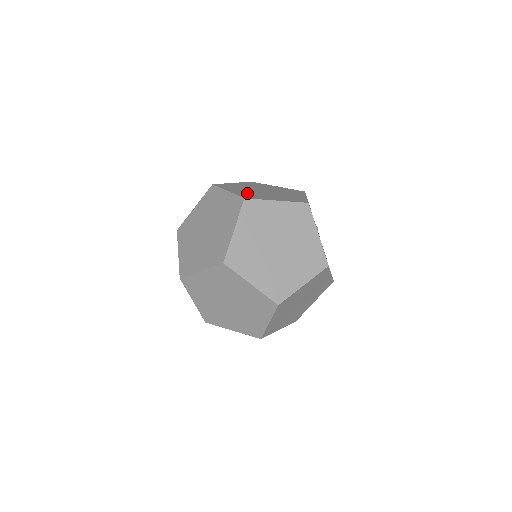
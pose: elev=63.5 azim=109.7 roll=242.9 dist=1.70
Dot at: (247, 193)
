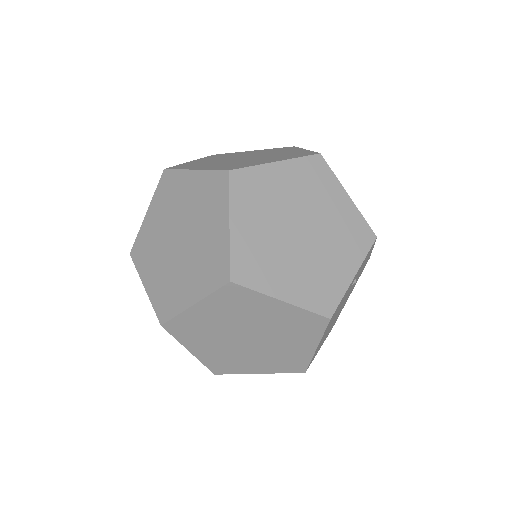
Dot at: occluded
